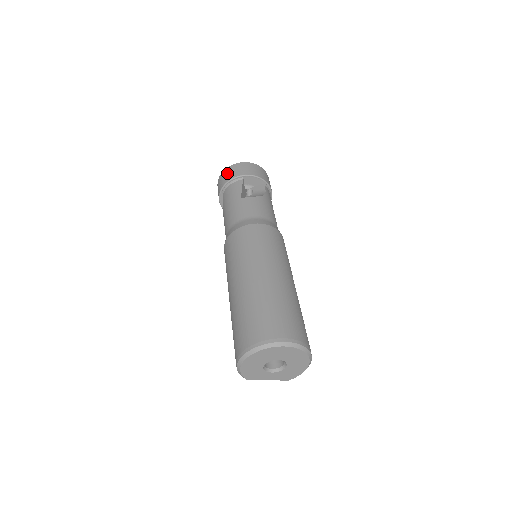
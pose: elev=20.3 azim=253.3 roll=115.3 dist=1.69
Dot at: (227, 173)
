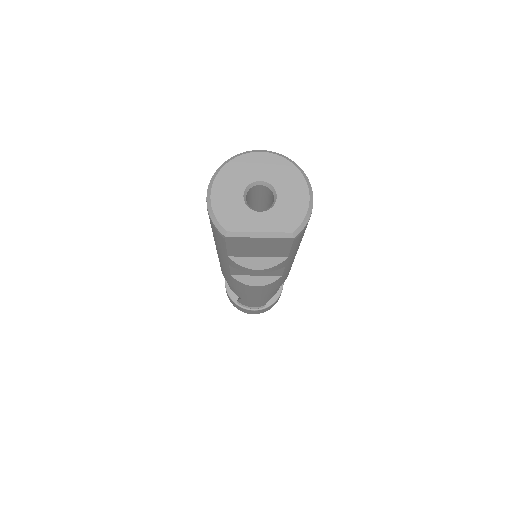
Dot at: occluded
